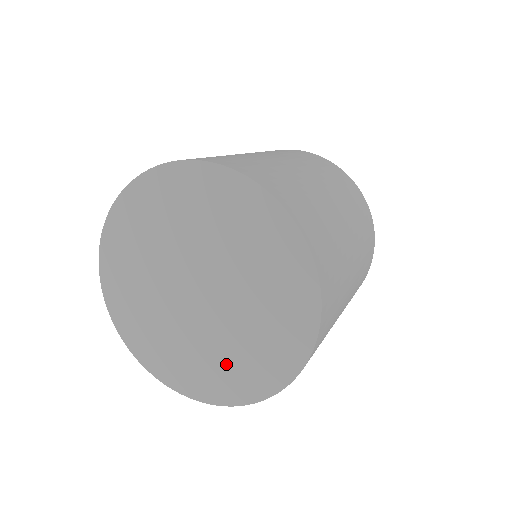
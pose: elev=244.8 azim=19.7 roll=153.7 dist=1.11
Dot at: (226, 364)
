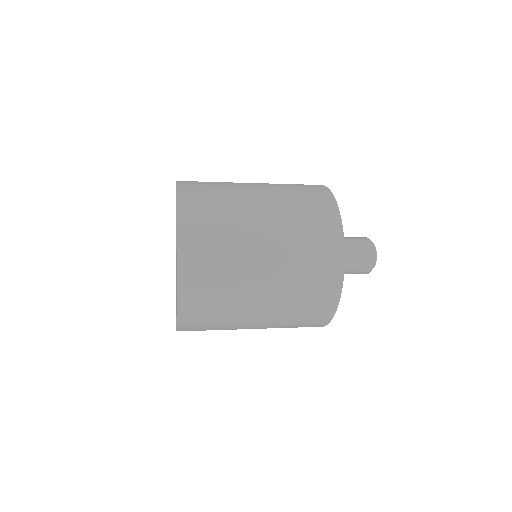
Dot at: occluded
